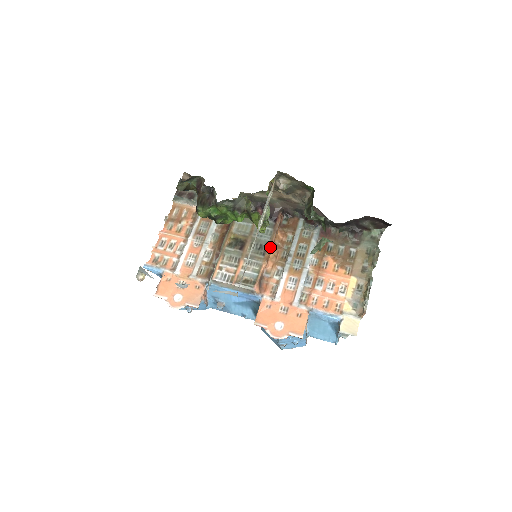
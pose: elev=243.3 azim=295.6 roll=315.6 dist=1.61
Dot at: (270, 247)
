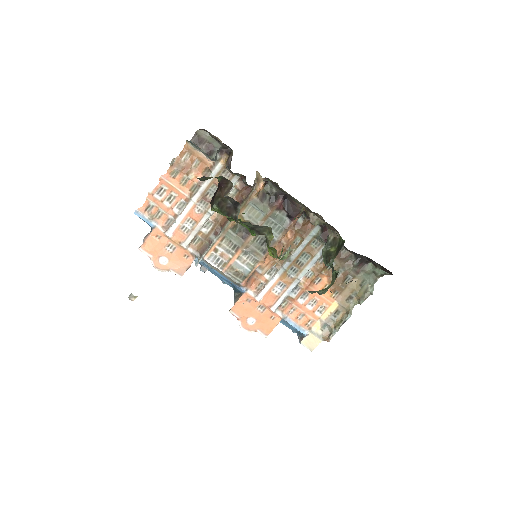
Dot at: (274, 247)
